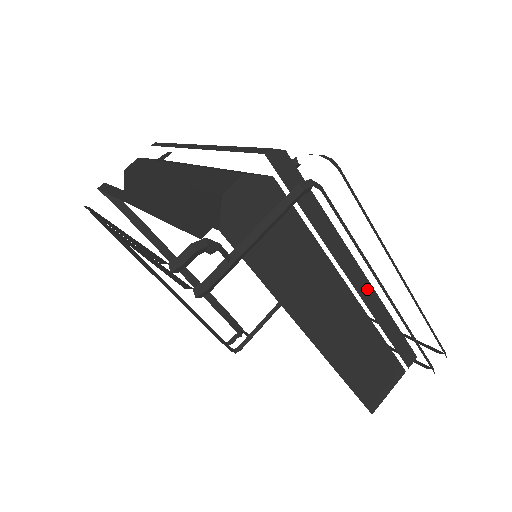
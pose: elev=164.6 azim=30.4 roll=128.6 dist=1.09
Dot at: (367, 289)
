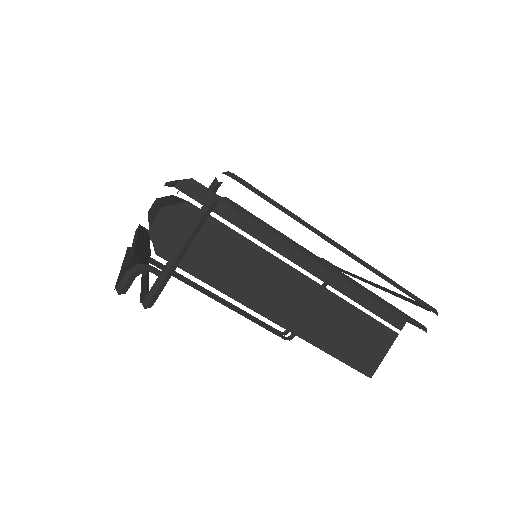
Dot at: (320, 268)
